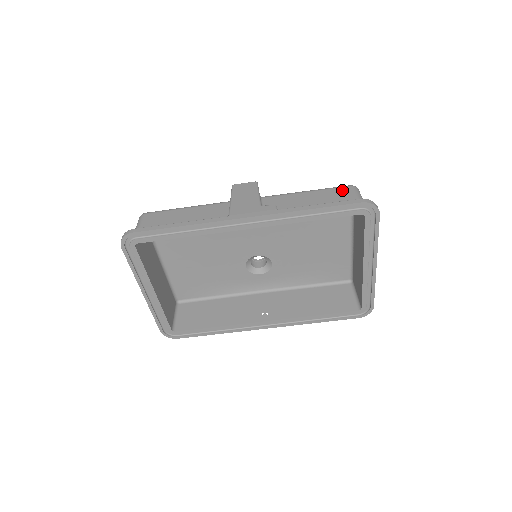
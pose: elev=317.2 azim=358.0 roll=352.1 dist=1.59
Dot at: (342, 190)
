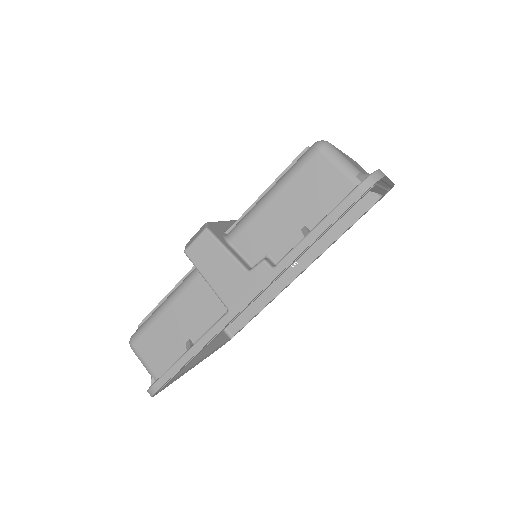
Dot at: (313, 167)
